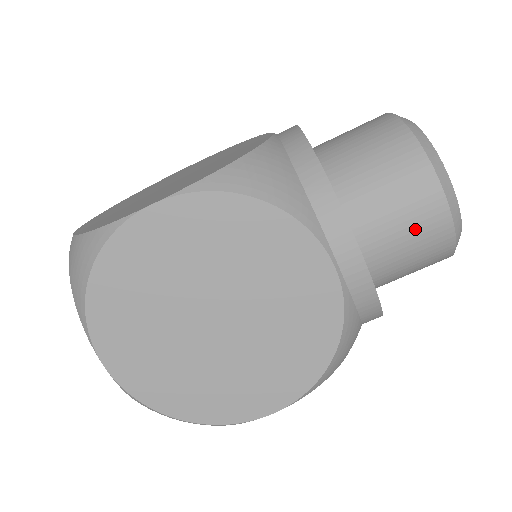
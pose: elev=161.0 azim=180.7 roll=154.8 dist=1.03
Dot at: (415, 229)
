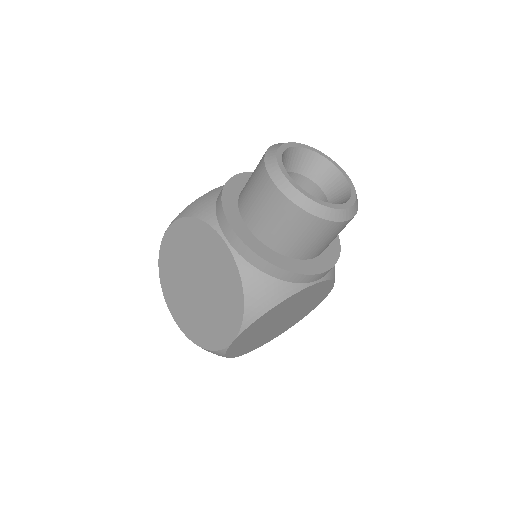
Dot at: (337, 234)
